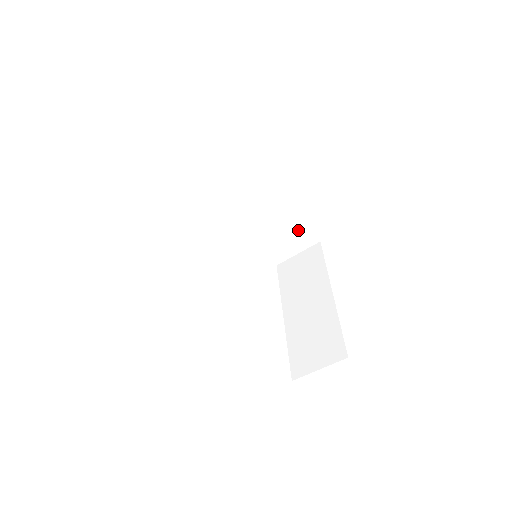
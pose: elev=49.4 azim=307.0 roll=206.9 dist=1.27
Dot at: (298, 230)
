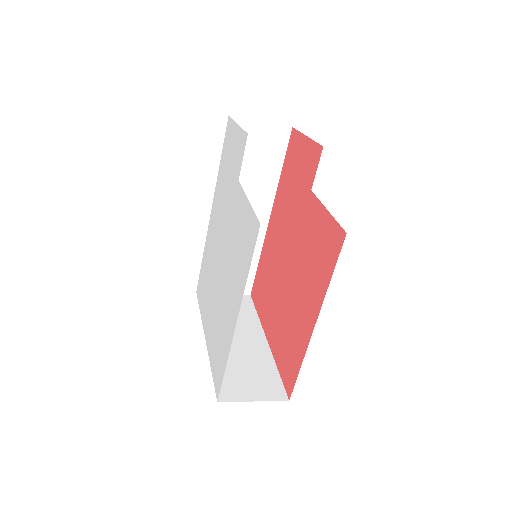
Dot at: occluded
